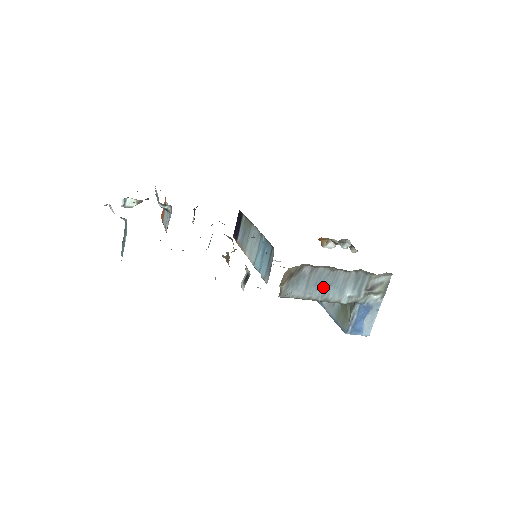
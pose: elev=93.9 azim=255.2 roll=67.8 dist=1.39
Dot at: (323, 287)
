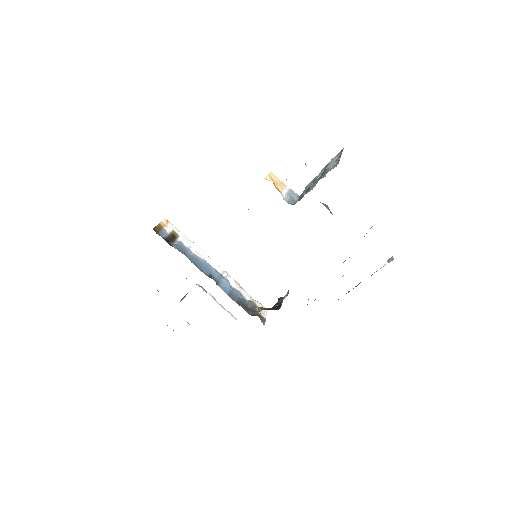
Dot at: occluded
